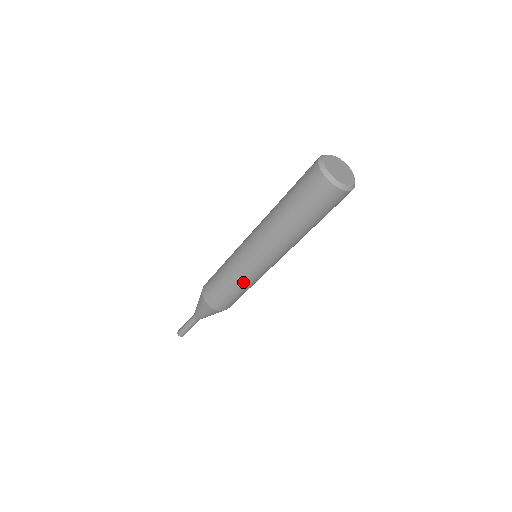
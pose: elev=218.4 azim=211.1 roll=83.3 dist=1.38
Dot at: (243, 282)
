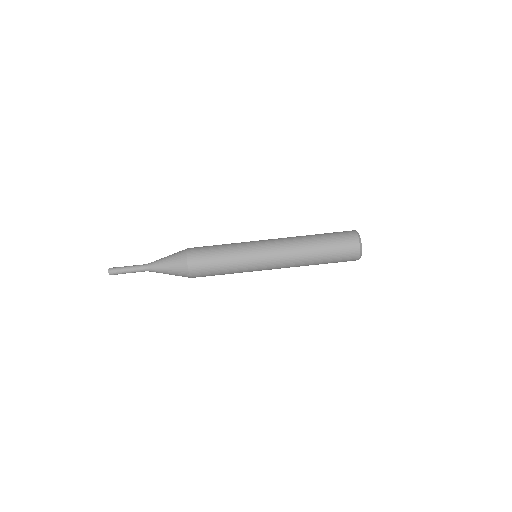
Dot at: (236, 246)
